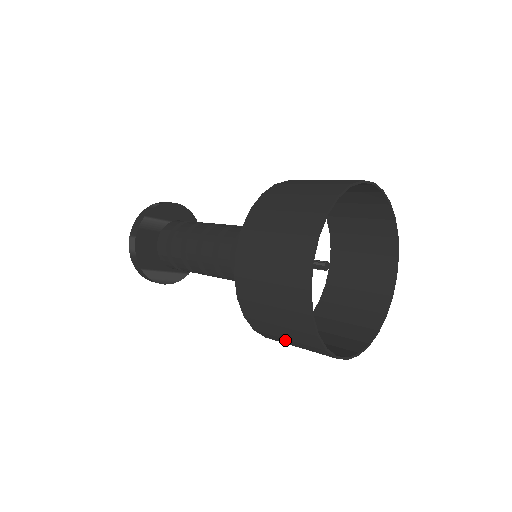
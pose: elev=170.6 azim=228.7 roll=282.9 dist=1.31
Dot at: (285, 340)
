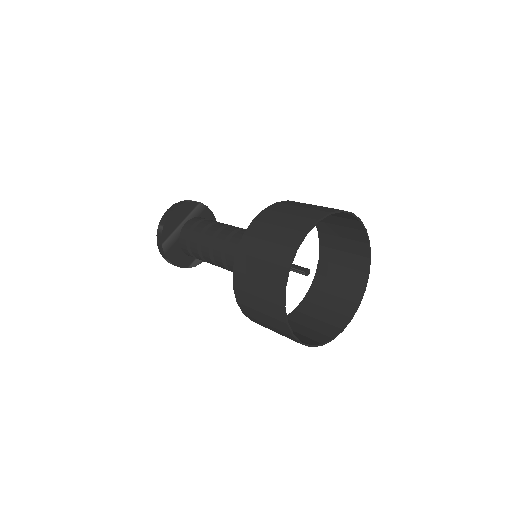
Dot at: (306, 325)
